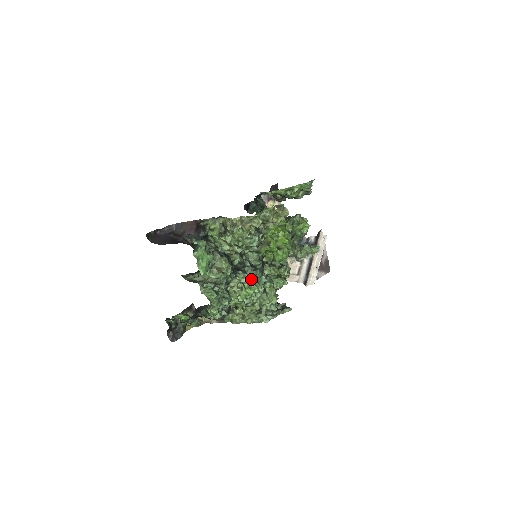
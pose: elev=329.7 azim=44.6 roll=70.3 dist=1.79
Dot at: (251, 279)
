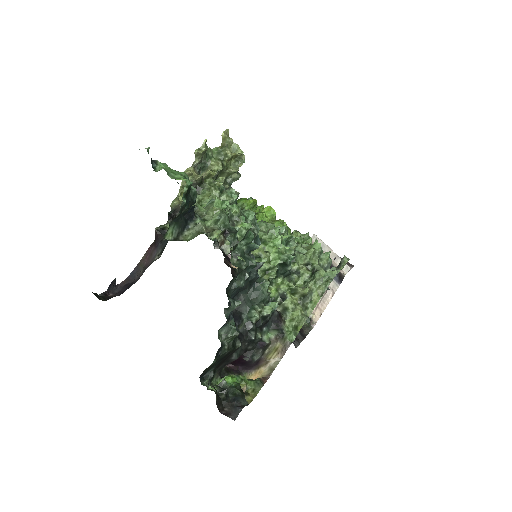
Dot at: (265, 230)
